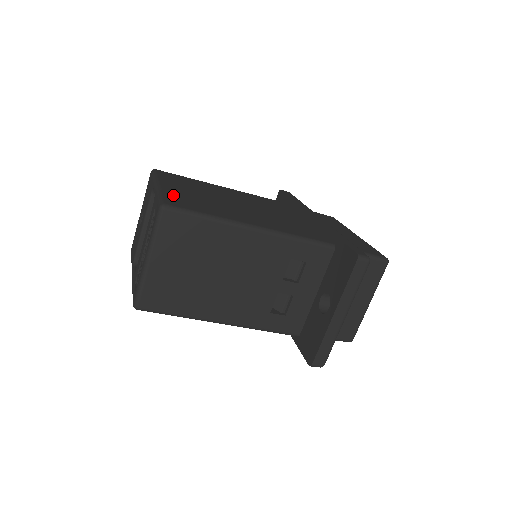
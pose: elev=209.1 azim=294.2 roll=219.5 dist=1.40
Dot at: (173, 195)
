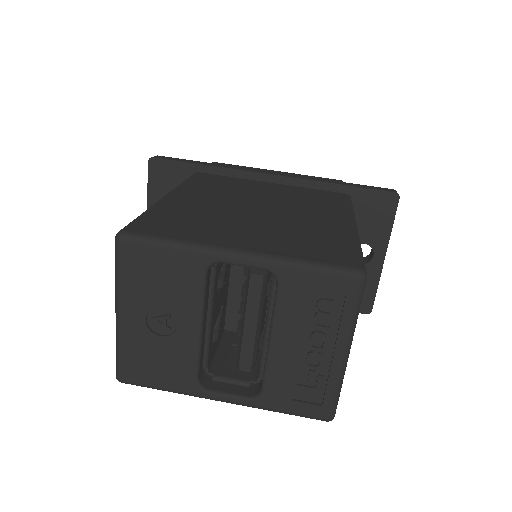
Dot at: (297, 251)
